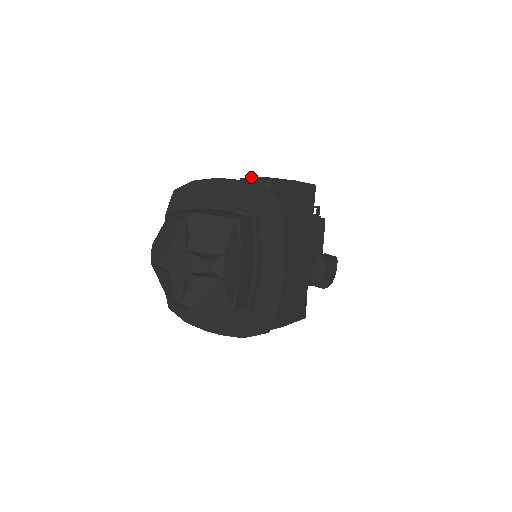
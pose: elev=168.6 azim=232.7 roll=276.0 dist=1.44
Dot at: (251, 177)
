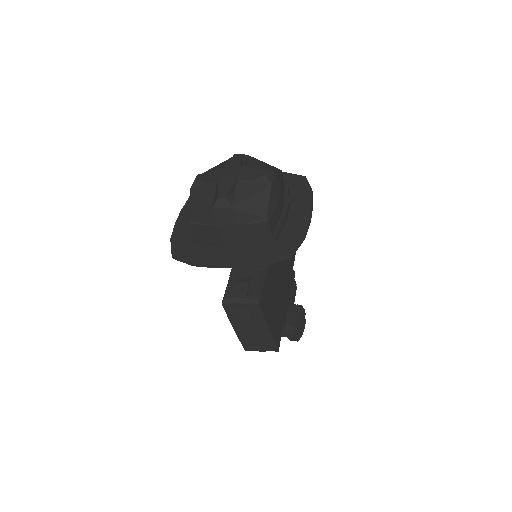
Dot at: occluded
